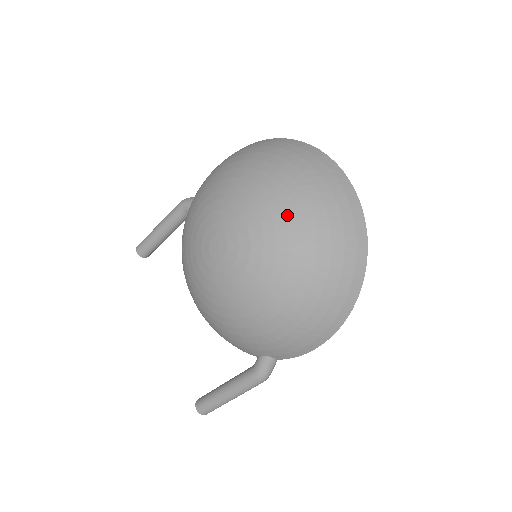
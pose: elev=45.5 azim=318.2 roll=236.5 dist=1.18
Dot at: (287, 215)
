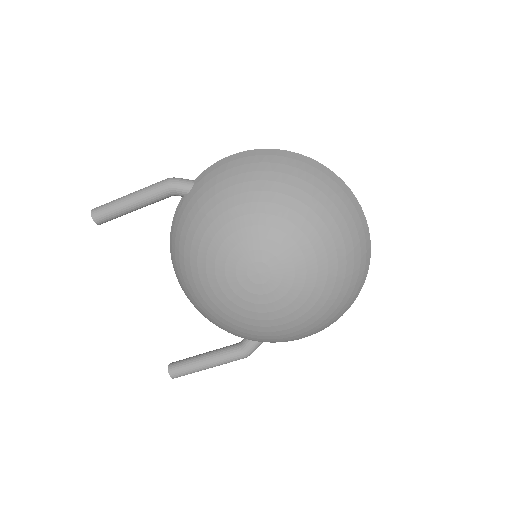
Dot at: (328, 255)
